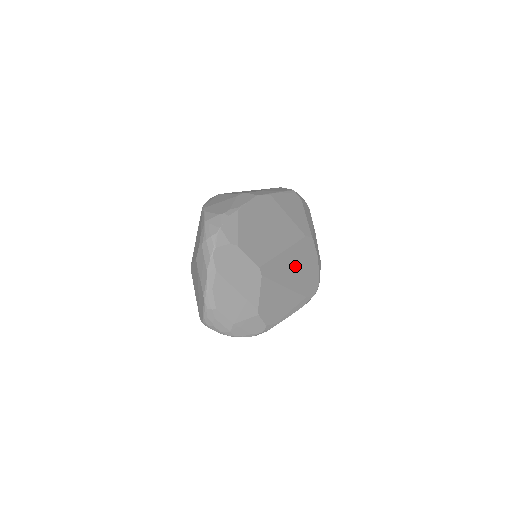
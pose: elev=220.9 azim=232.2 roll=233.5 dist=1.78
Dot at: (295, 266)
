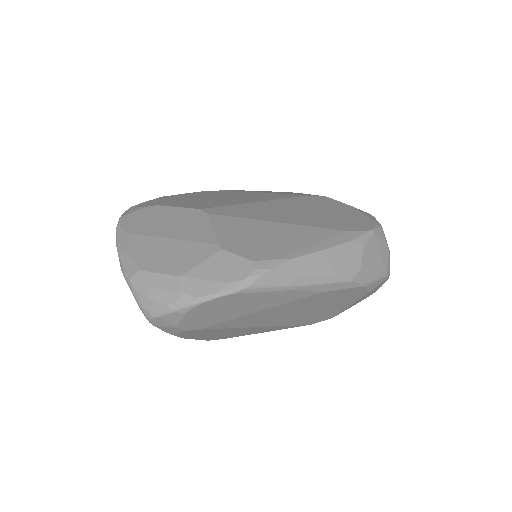
Dot at: (294, 211)
